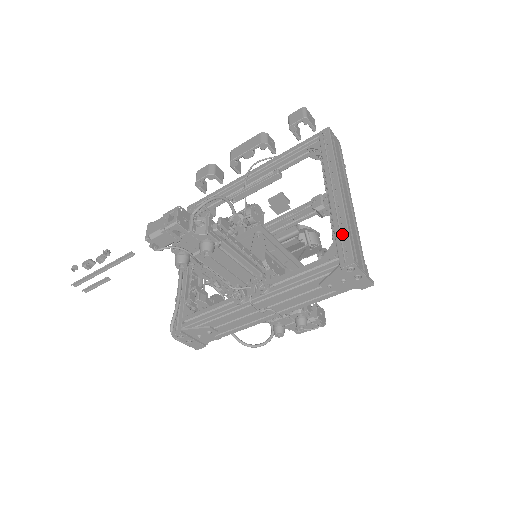
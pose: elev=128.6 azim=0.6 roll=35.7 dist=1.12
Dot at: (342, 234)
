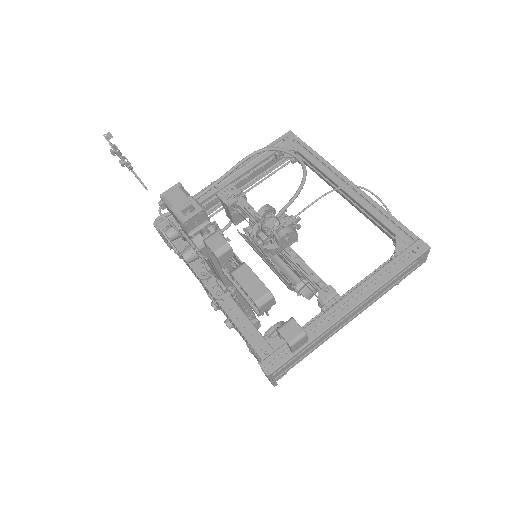
Dot at: occluded
